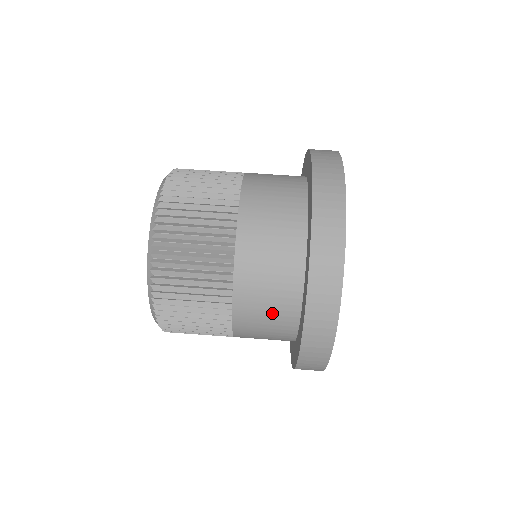
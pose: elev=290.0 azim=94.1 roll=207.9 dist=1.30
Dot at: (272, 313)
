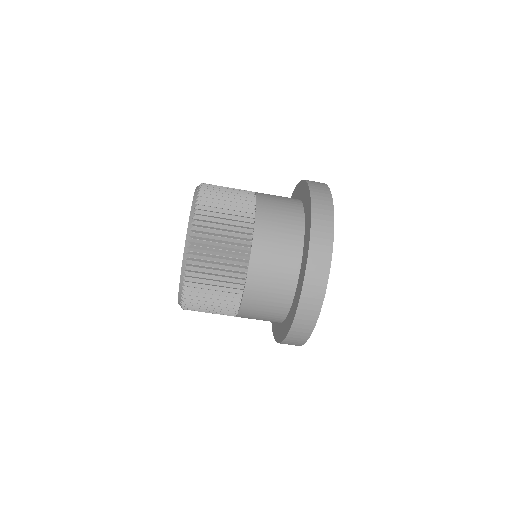
Dot at: (268, 310)
